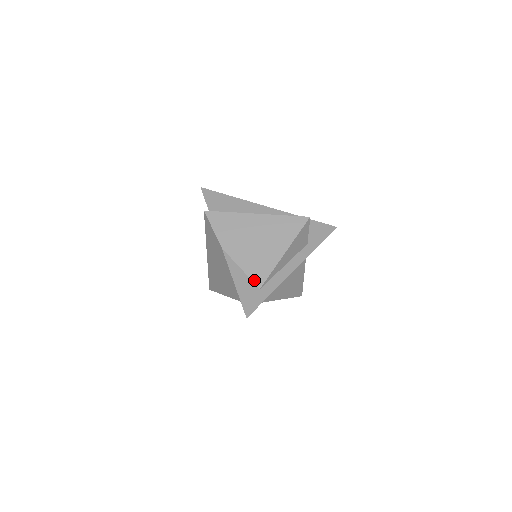
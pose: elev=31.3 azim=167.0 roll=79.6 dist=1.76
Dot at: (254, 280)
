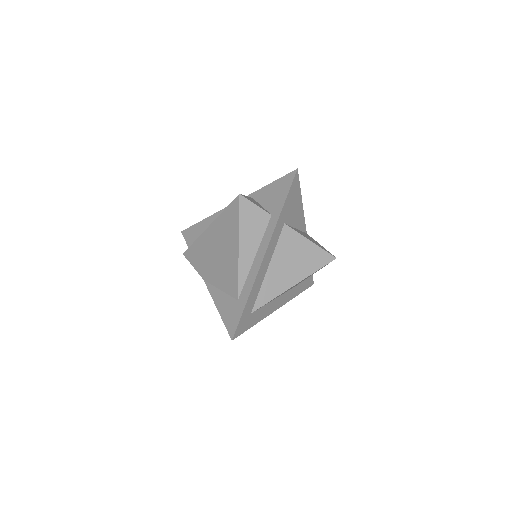
Dot at: (231, 294)
